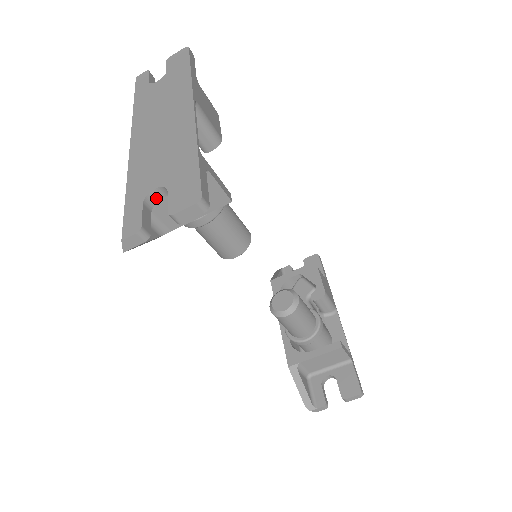
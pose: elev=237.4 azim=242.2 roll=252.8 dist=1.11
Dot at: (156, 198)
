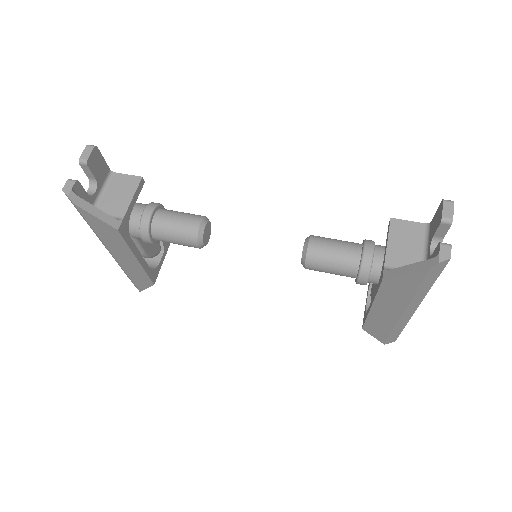
Dot at: (91, 194)
